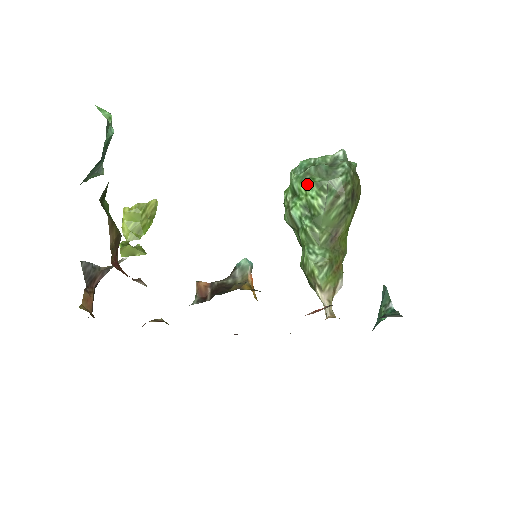
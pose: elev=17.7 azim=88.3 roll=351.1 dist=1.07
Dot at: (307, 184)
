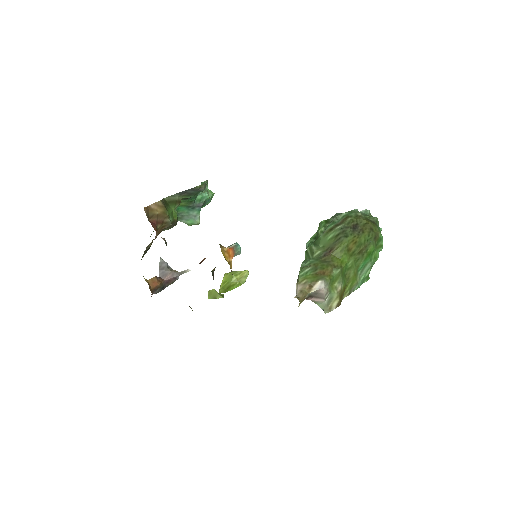
Dot at: (321, 223)
